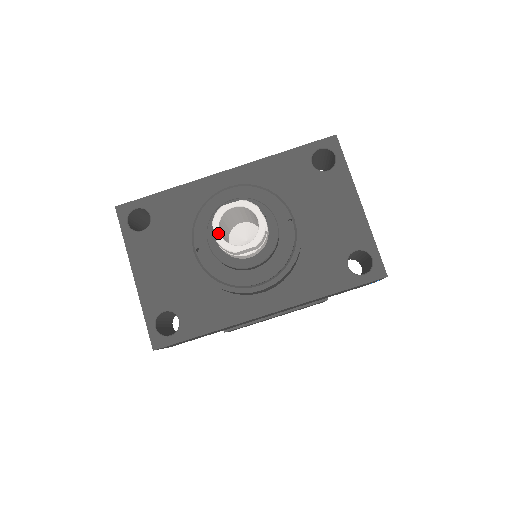
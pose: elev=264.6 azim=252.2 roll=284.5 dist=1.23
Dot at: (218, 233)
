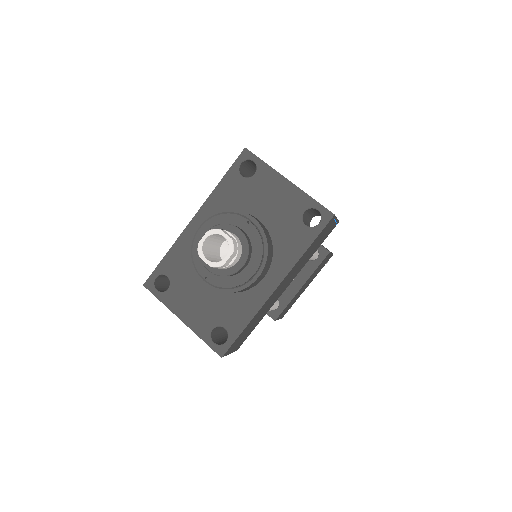
Dot at: (206, 260)
